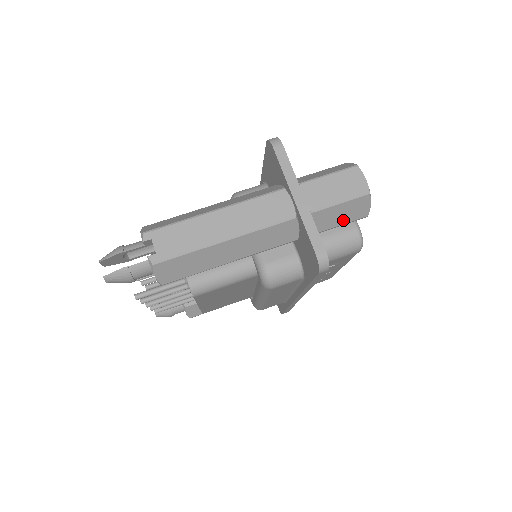
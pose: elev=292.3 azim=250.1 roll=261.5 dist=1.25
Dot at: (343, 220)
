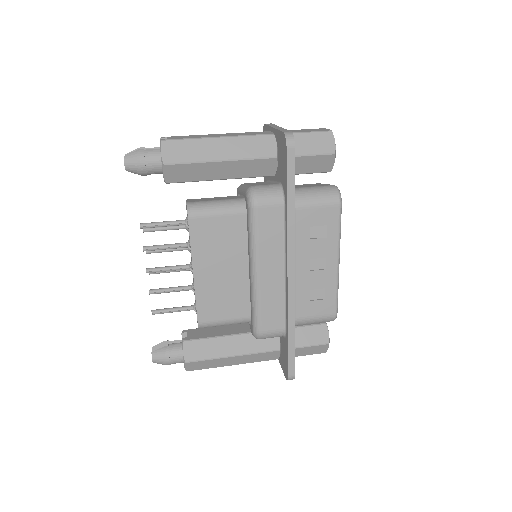
Dot at: (314, 150)
